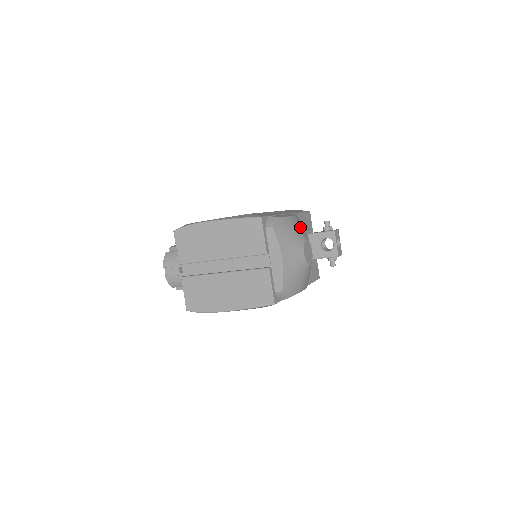
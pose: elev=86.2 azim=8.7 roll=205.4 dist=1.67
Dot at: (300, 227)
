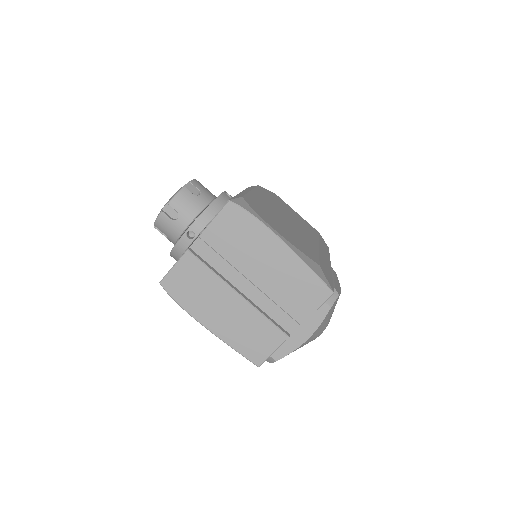
Dot at: occluded
